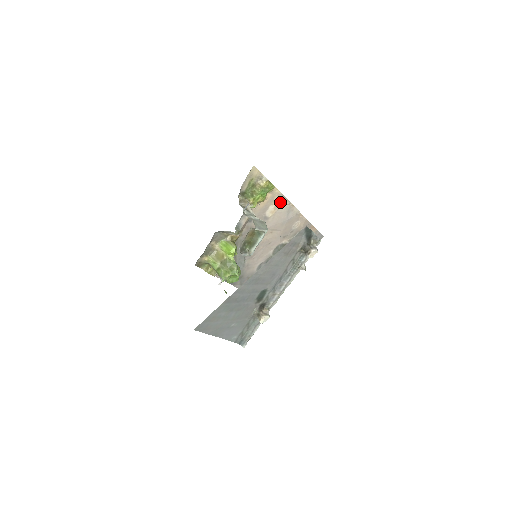
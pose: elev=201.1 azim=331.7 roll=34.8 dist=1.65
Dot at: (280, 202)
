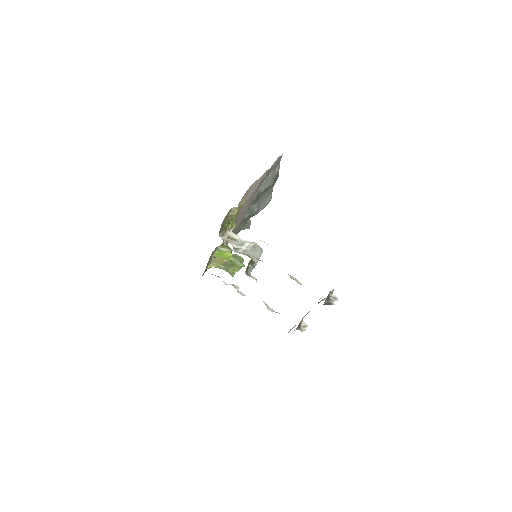
Dot at: (247, 192)
